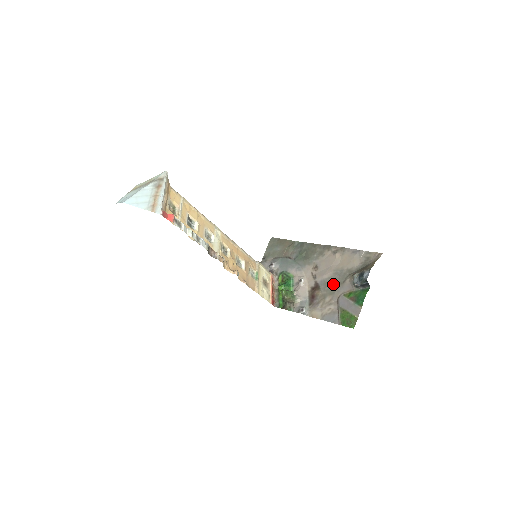
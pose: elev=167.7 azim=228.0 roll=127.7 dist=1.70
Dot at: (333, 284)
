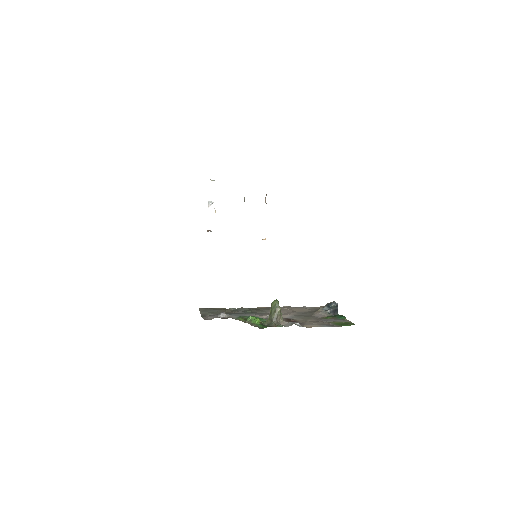
Dot at: (305, 316)
